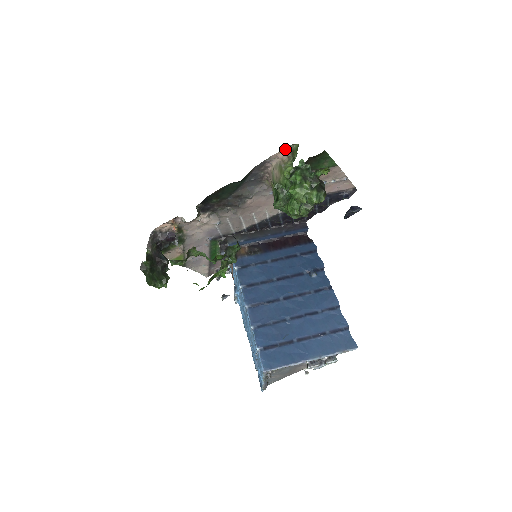
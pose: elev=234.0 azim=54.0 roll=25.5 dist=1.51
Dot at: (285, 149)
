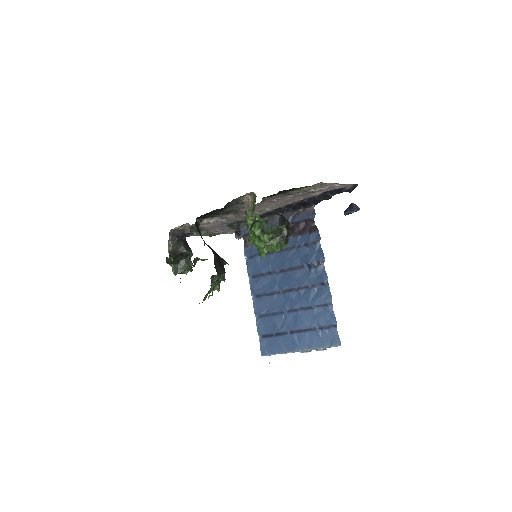
Dot at: (248, 193)
